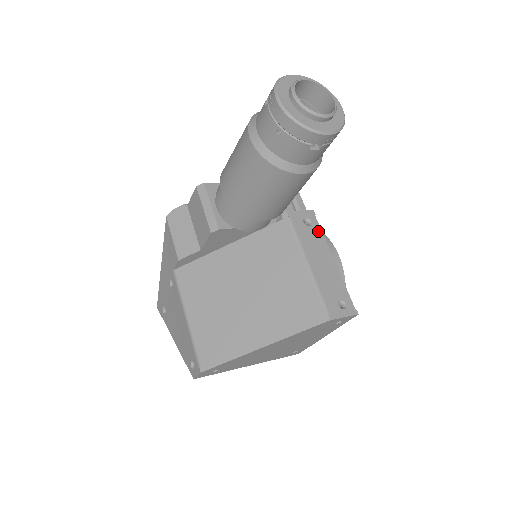
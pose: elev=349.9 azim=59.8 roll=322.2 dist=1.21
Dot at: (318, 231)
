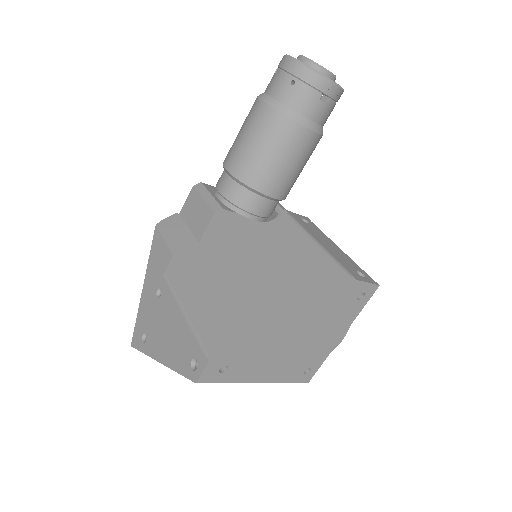
Dot at: (317, 229)
